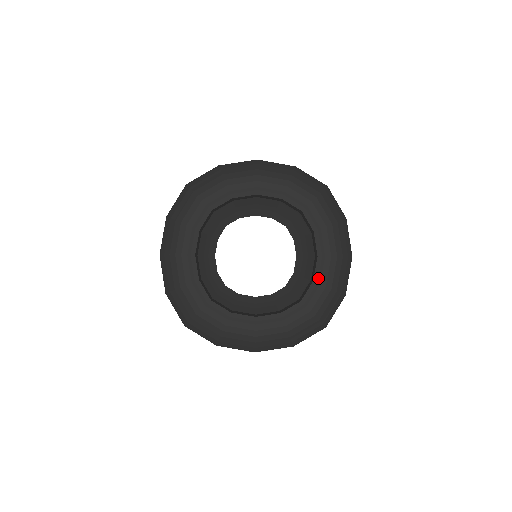
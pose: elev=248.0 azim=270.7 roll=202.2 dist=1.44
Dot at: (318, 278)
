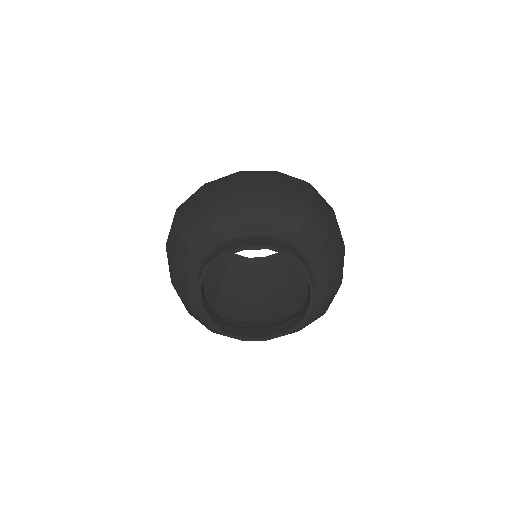
Dot at: (314, 293)
